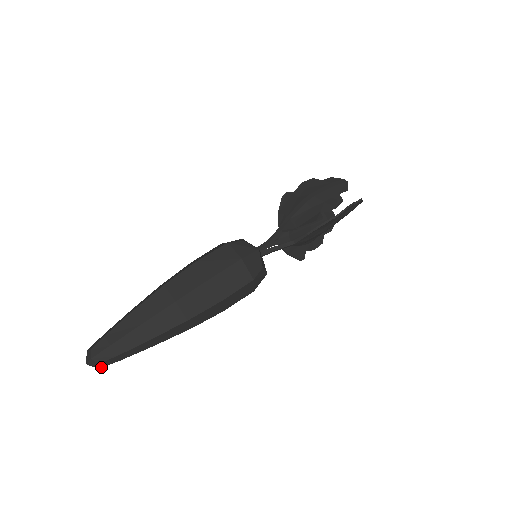
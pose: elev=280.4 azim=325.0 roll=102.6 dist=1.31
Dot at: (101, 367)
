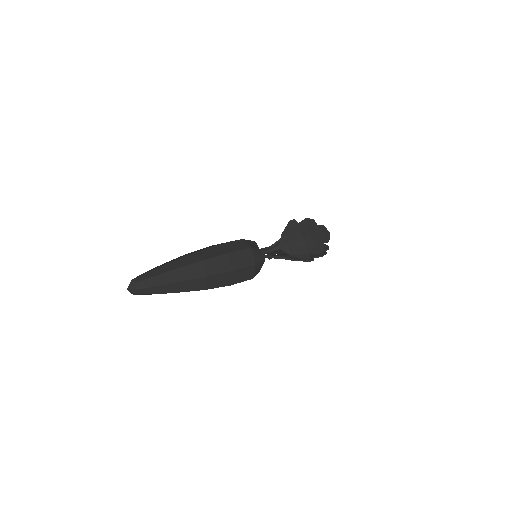
Dot at: occluded
